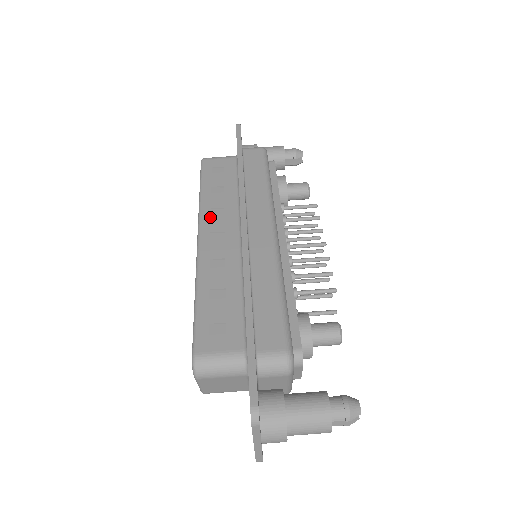
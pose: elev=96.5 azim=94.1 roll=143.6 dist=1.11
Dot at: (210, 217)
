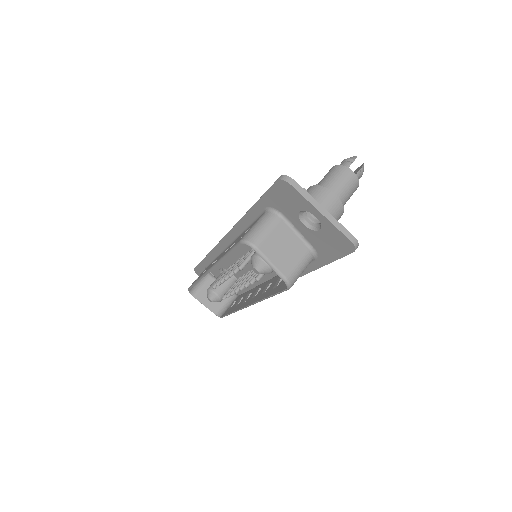
Dot at: (208, 268)
